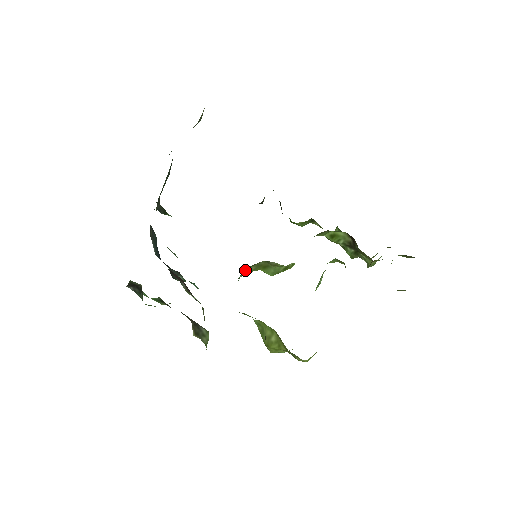
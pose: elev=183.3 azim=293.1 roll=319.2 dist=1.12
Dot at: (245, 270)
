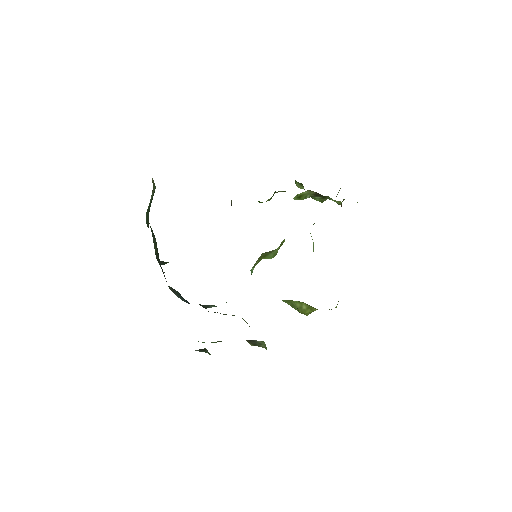
Dot at: (252, 267)
